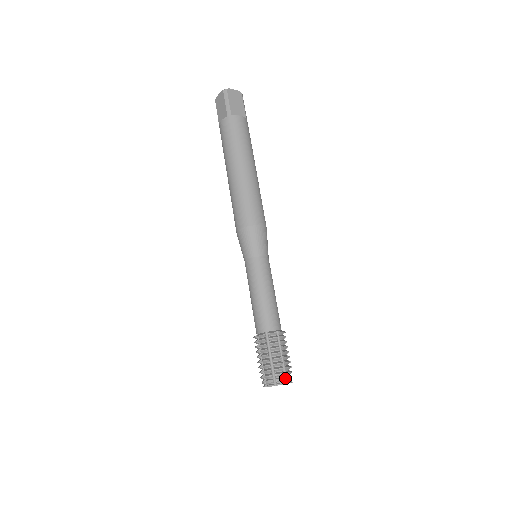
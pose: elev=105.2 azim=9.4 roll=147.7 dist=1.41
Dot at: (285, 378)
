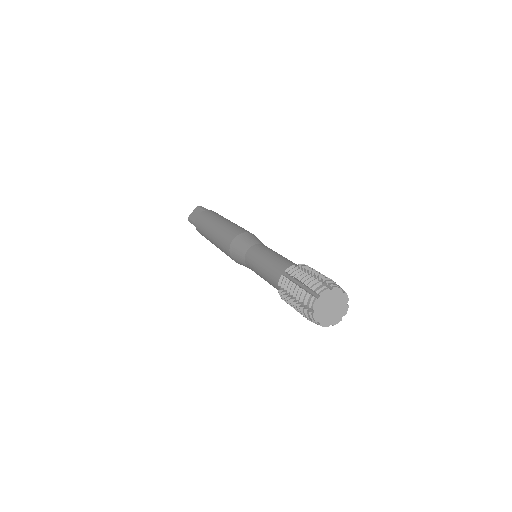
Dot at: (339, 290)
